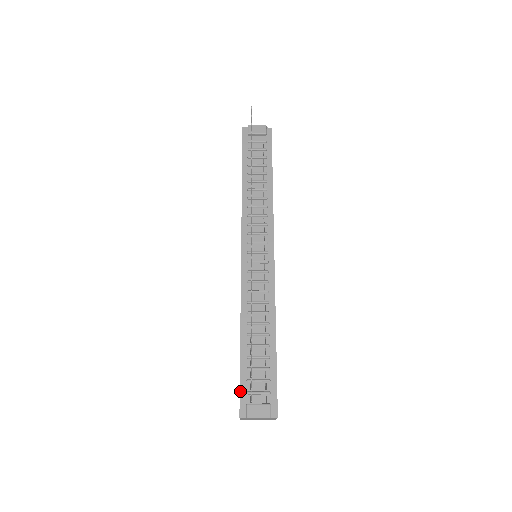
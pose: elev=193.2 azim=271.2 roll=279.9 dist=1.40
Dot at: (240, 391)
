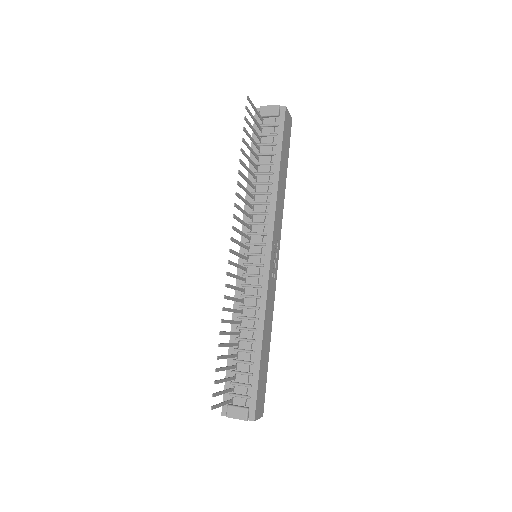
Dot at: occluded
